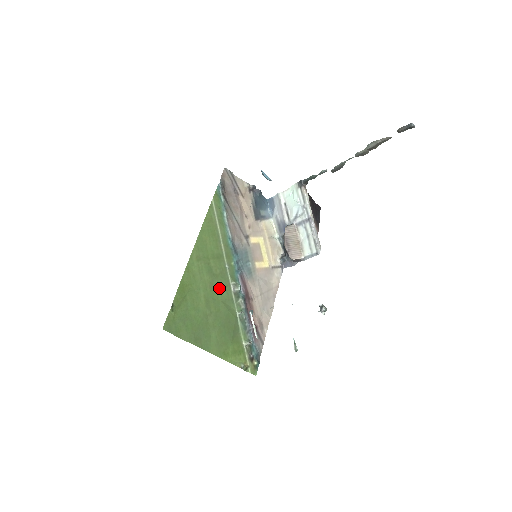
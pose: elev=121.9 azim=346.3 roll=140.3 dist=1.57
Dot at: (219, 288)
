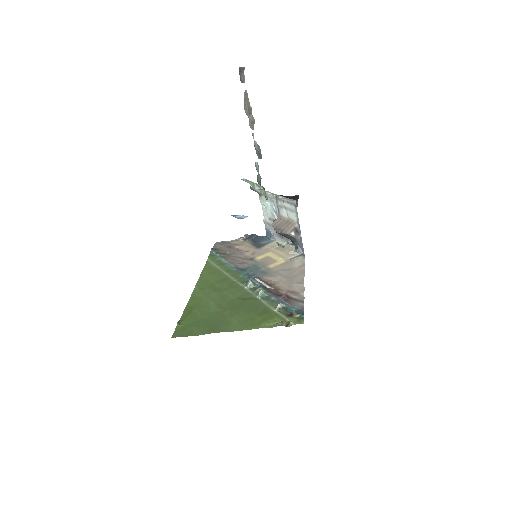
Dot at: (230, 294)
